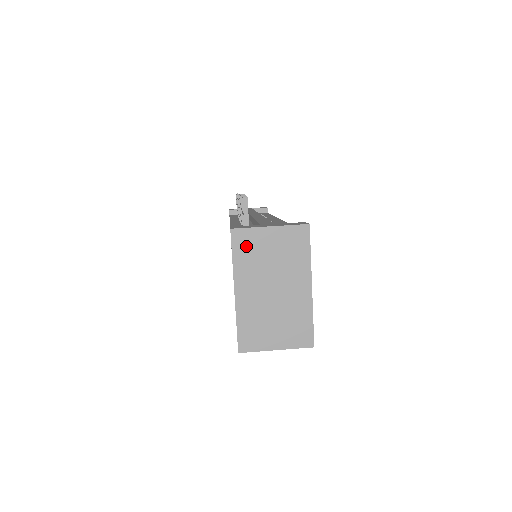
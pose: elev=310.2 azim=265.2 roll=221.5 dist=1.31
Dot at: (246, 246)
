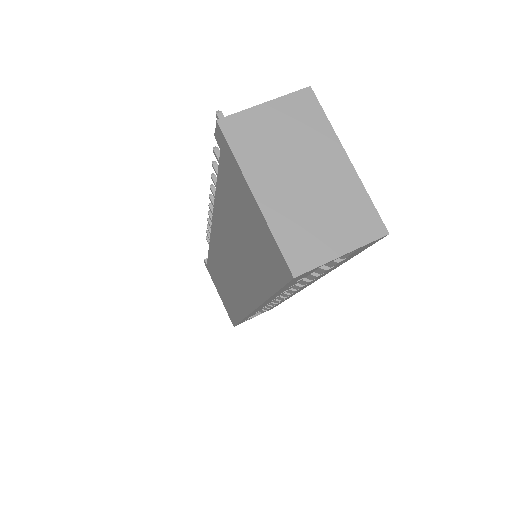
Dot at: (245, 134)
